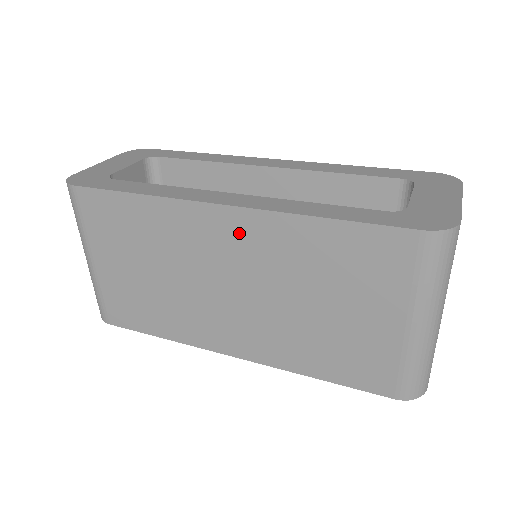
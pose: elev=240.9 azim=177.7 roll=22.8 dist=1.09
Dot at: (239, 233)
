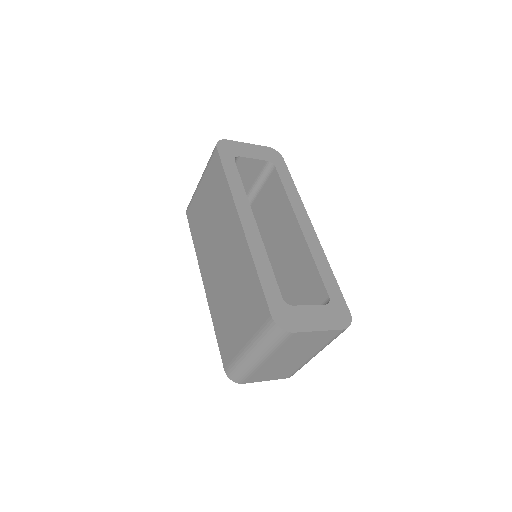
Dot at: (237, 239)
